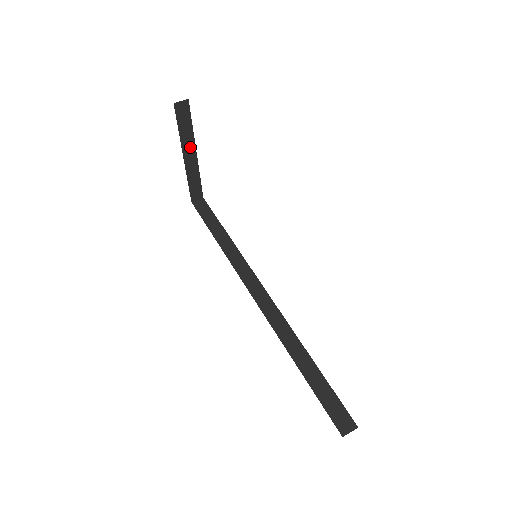
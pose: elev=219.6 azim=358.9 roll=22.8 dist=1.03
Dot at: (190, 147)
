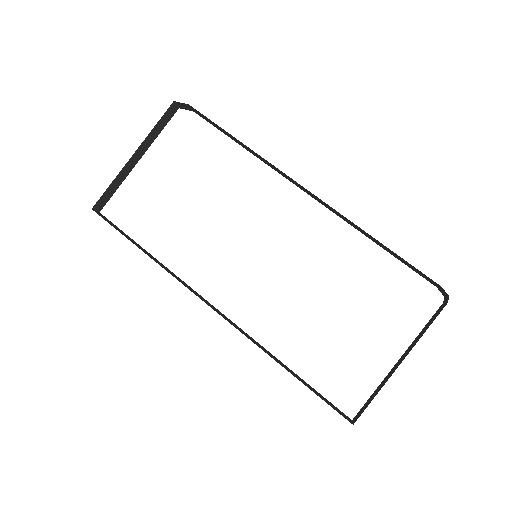
Dot at: (143, 150)
